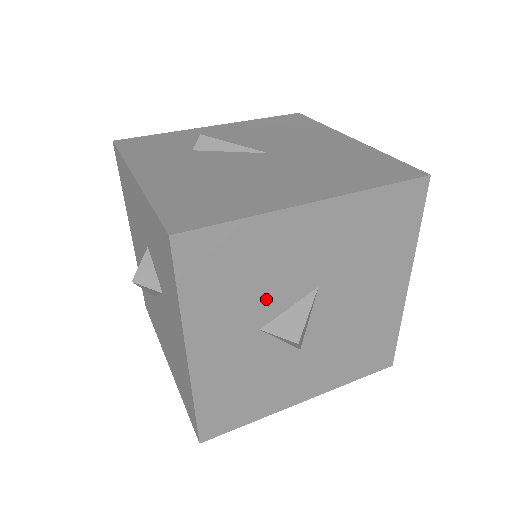
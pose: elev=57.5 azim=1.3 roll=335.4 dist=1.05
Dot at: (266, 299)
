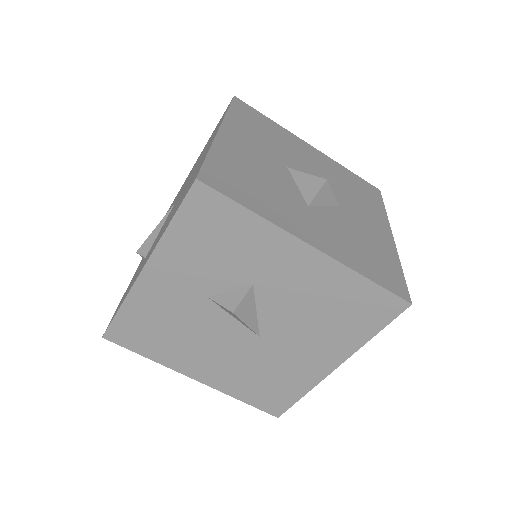
Dot at: (282, 188)
